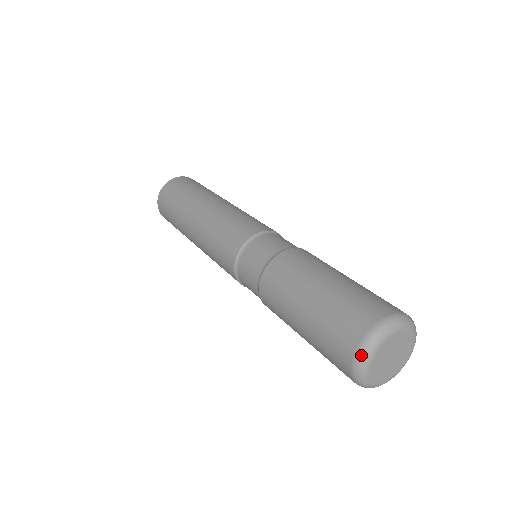
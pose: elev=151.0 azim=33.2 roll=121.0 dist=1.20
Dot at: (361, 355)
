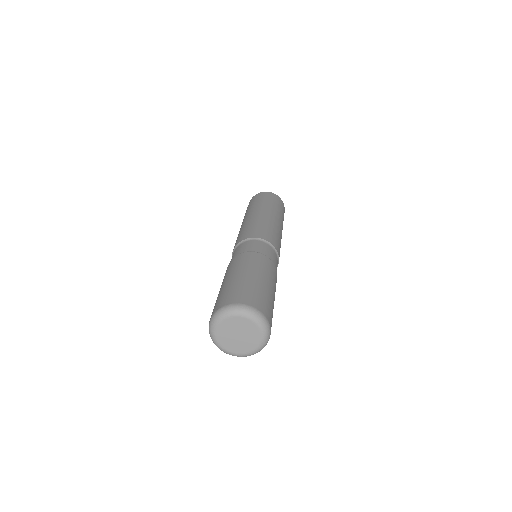
Dot at: (231, 307)
